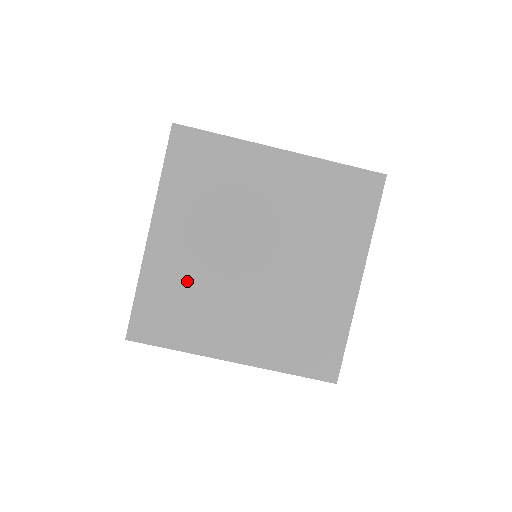
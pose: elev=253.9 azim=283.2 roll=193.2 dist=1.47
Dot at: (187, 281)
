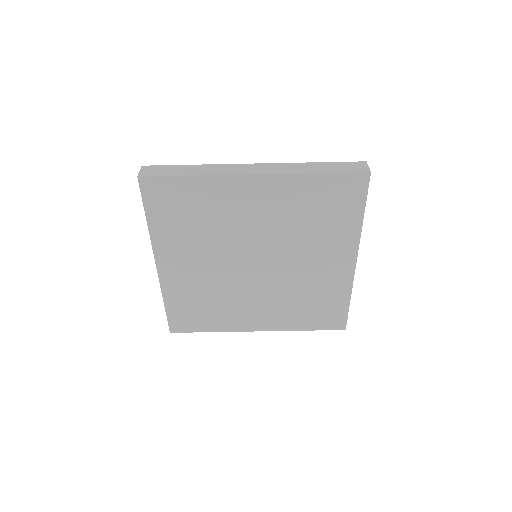
Dot at: (202, 291)
